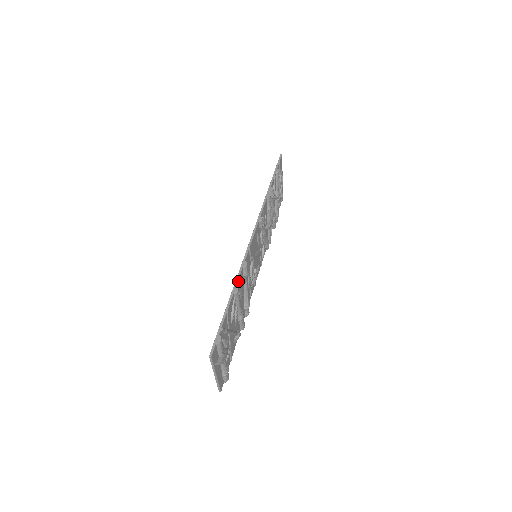
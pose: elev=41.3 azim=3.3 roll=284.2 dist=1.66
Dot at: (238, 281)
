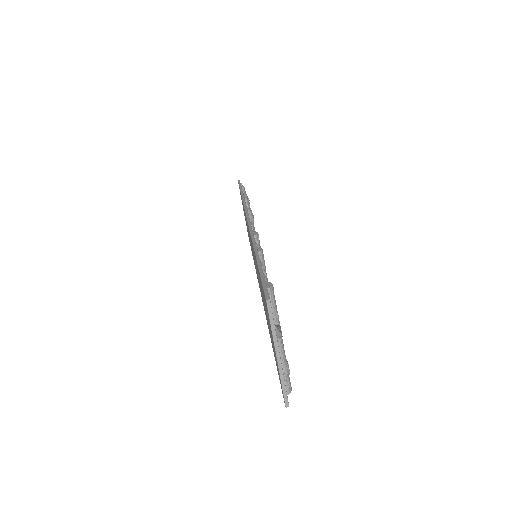
Dot at: (256, 243)
